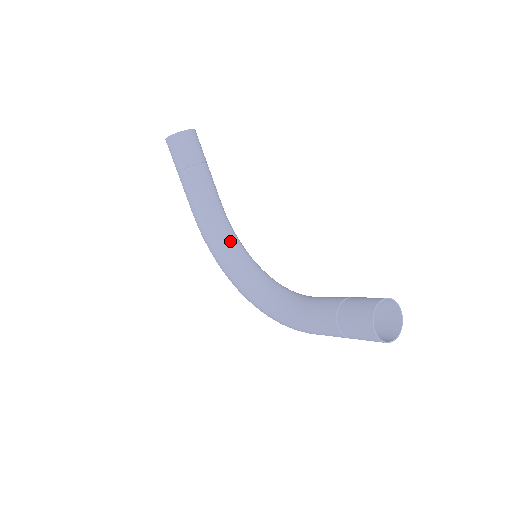
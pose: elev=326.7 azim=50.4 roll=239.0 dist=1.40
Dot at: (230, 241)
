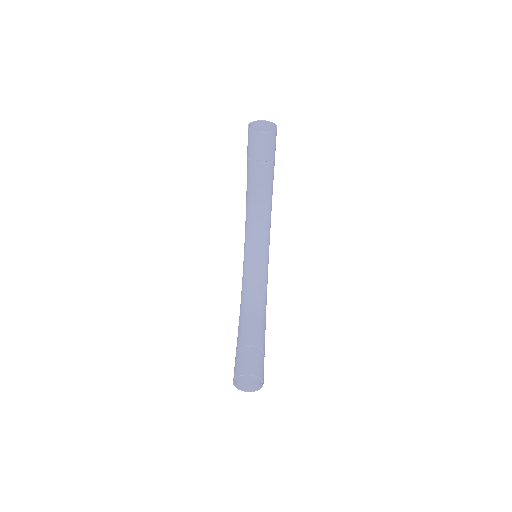
Dot at: (257, 226)
